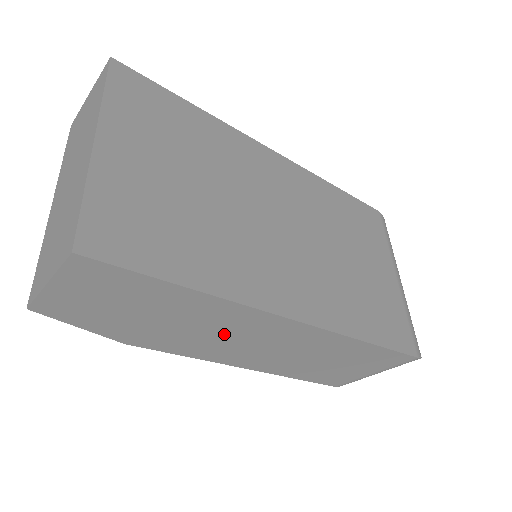
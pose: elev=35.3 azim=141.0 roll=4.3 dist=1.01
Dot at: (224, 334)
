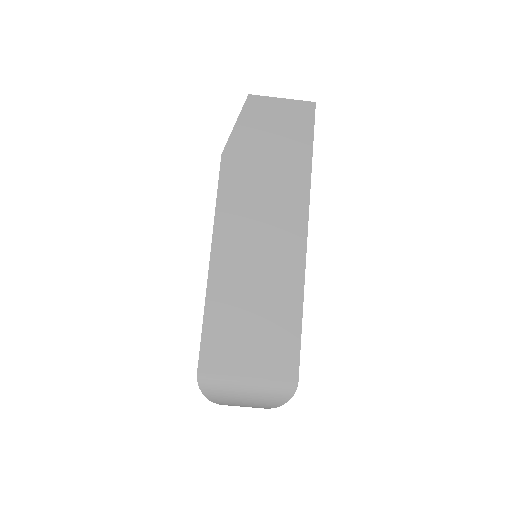
Dot at: (266, 205)
